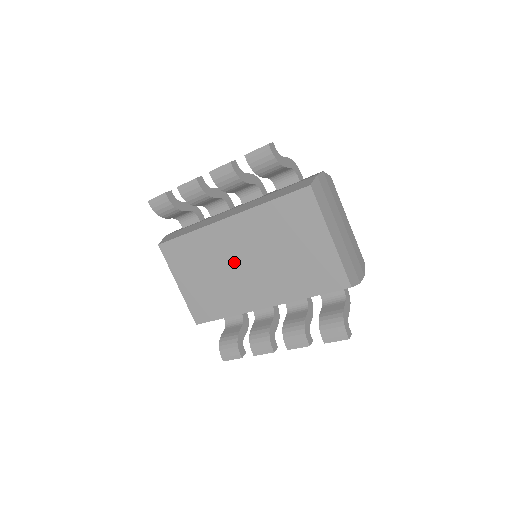
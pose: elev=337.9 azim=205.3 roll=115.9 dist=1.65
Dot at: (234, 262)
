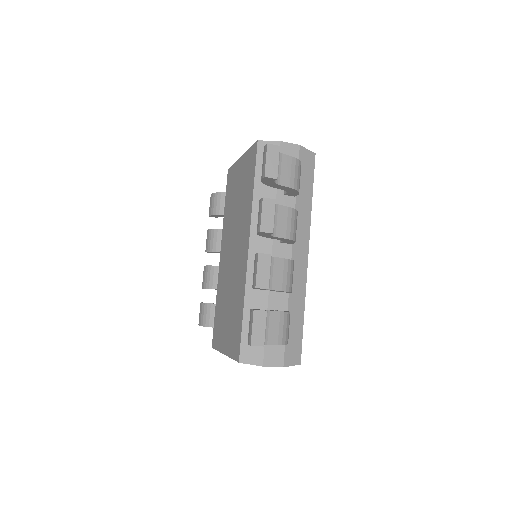
Dot at: (230, 266)
